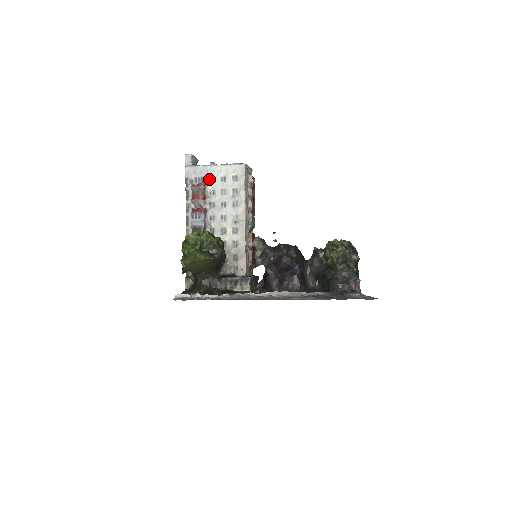
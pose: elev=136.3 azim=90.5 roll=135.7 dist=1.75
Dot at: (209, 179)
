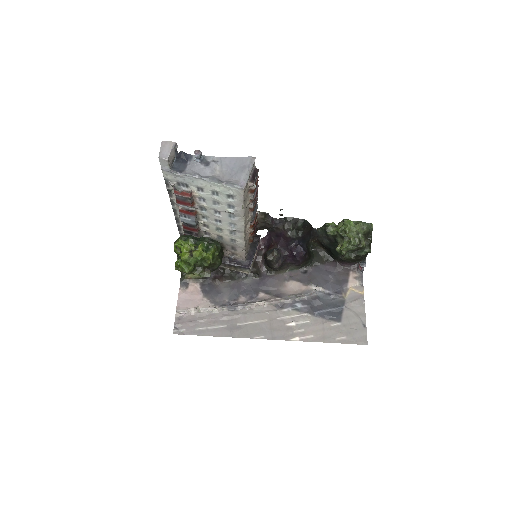
Dot at: (196, 188)
